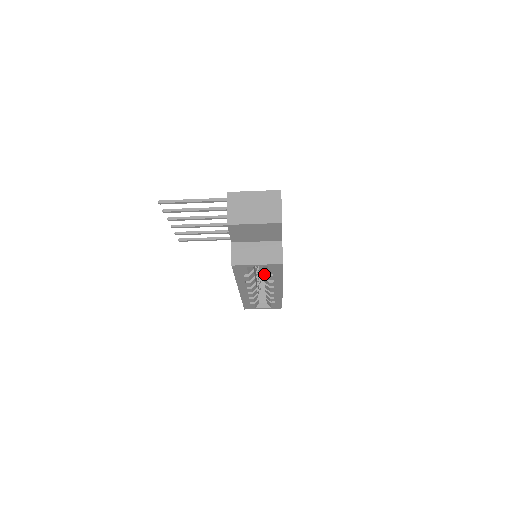
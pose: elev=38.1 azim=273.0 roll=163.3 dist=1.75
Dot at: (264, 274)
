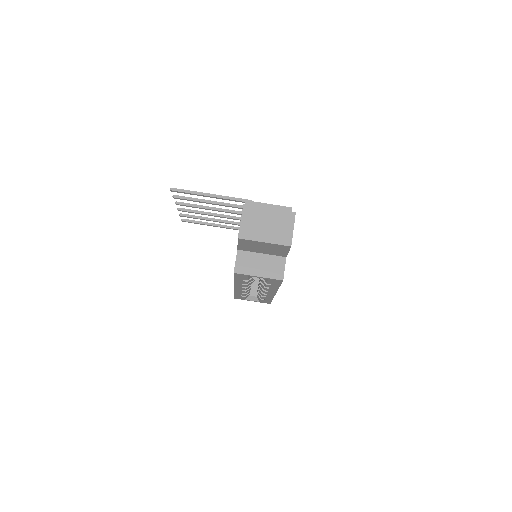
Dot at: (262, 281)
